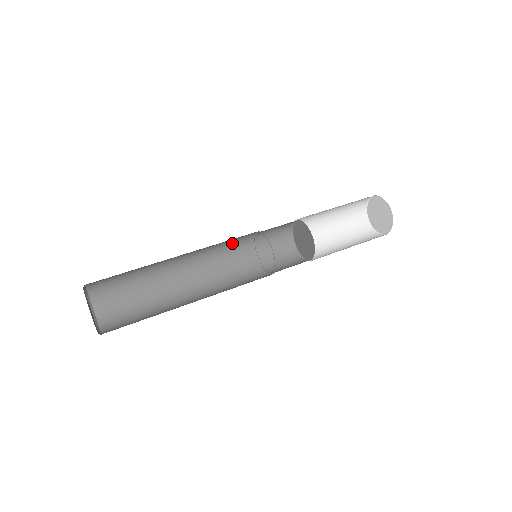
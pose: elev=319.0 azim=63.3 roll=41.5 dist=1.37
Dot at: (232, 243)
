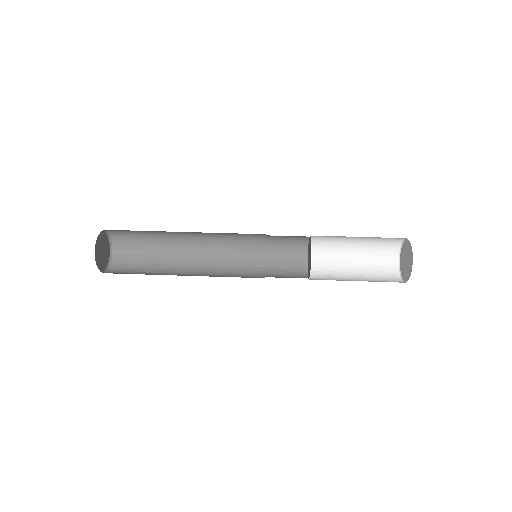
Dot at: (242, 235)
